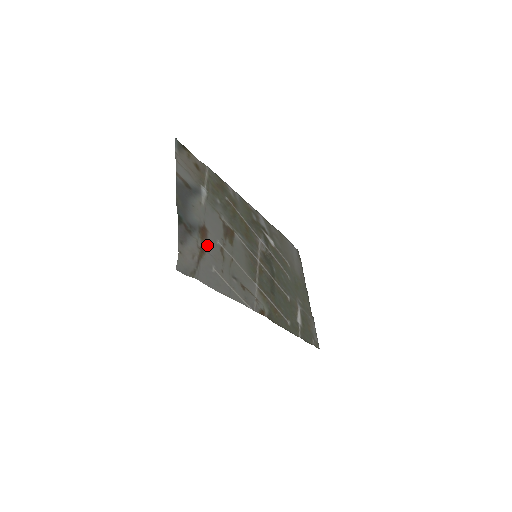
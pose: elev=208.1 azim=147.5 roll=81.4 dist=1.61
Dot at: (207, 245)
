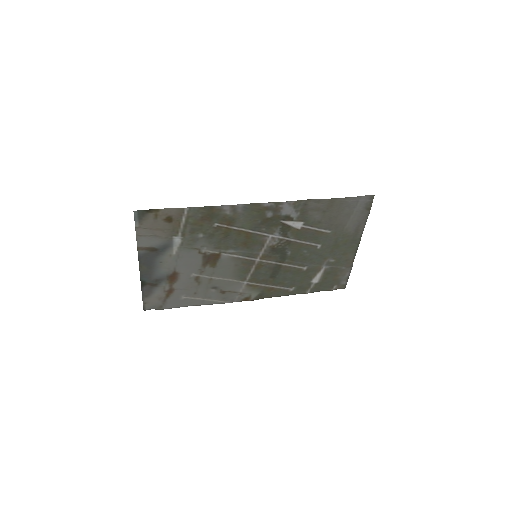
Dot at: (177, 284)
